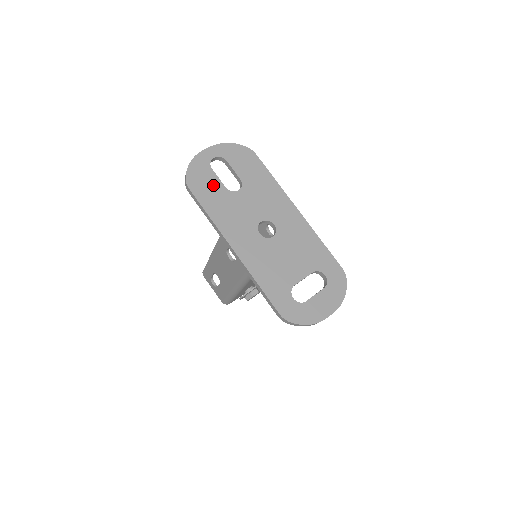
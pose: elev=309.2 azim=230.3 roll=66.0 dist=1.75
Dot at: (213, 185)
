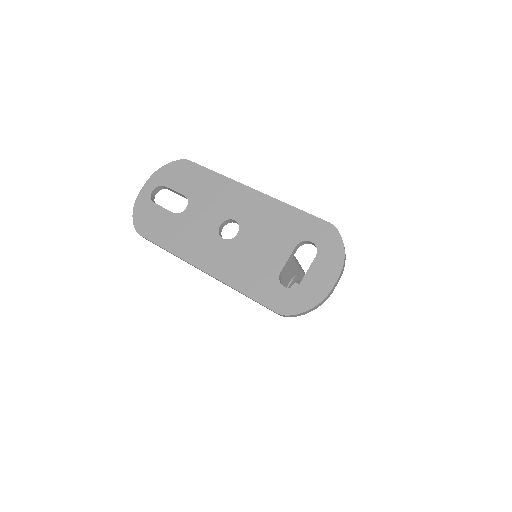
Dot at: (161, 218)
